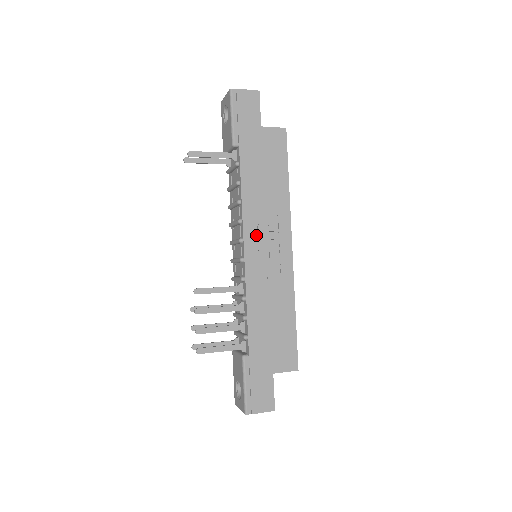
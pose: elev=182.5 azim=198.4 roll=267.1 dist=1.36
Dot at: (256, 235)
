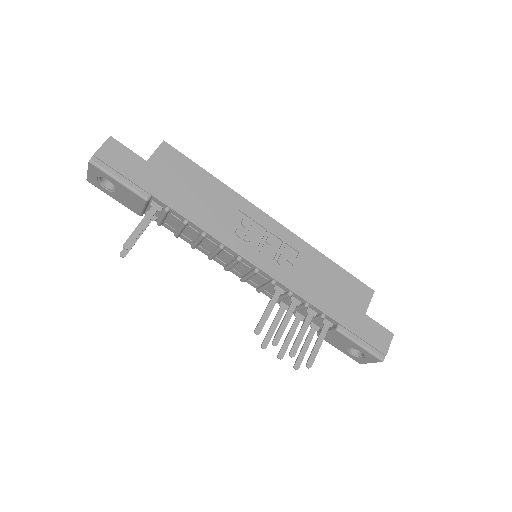
Dot at: (244, 242)
